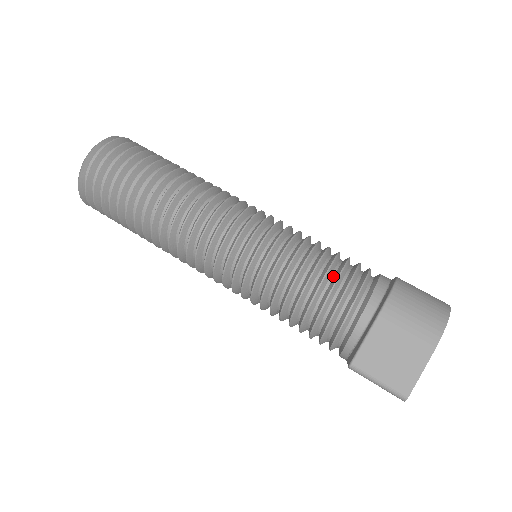
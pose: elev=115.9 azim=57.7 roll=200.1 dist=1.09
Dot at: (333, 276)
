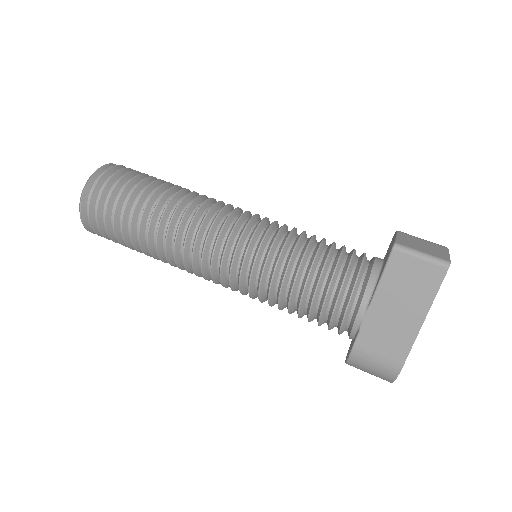
Dot at: occluded
